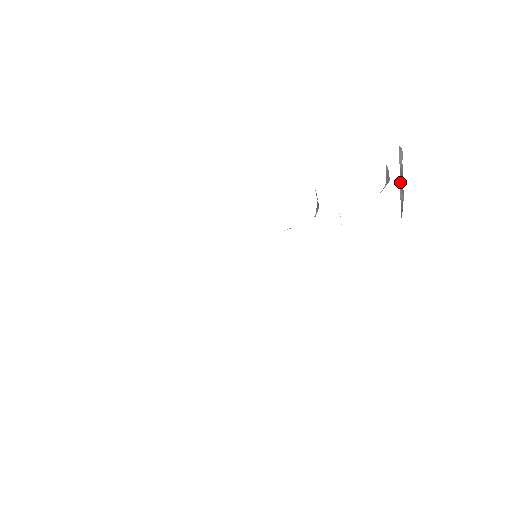
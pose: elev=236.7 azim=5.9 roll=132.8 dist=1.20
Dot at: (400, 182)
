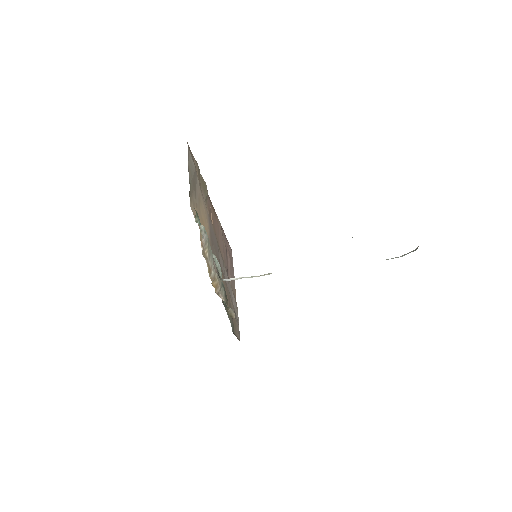
Dot at: occluded
